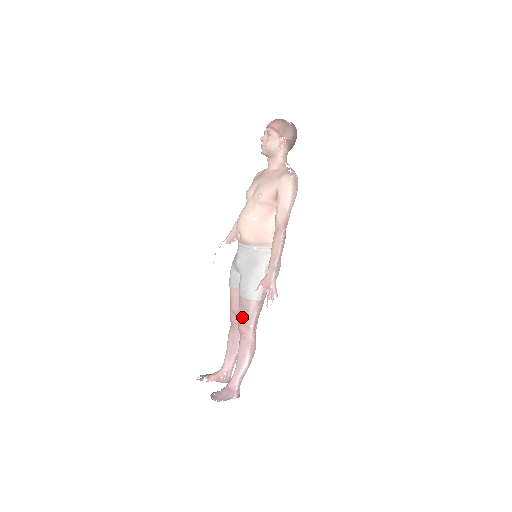
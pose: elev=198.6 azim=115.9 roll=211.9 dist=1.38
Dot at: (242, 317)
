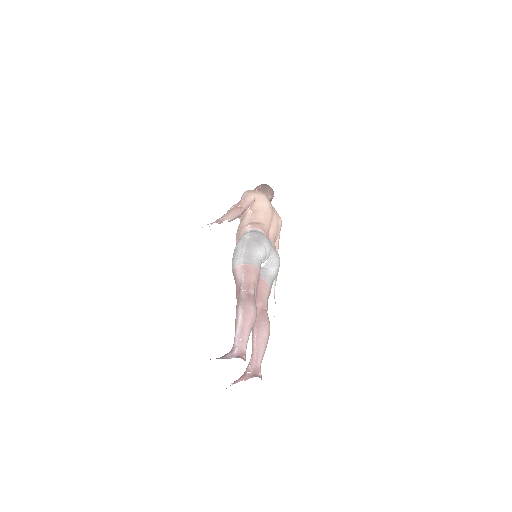
Dot at: (236, 288)
